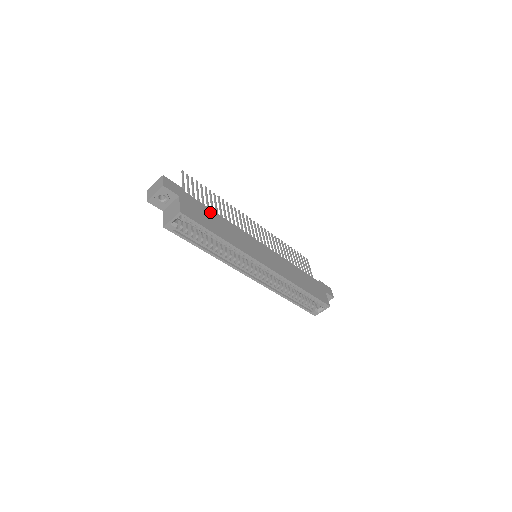
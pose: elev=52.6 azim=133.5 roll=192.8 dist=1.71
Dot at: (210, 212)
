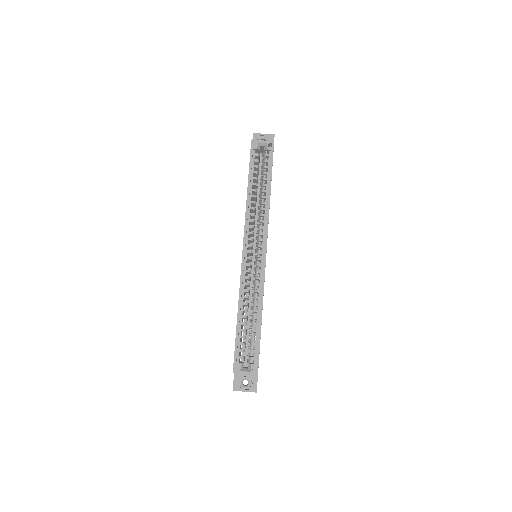
Dot at: occluded
